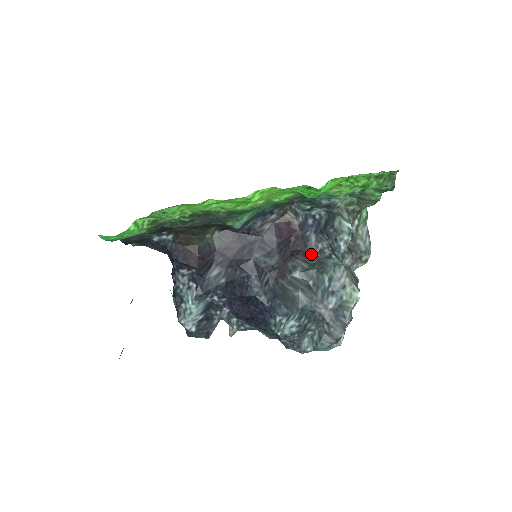
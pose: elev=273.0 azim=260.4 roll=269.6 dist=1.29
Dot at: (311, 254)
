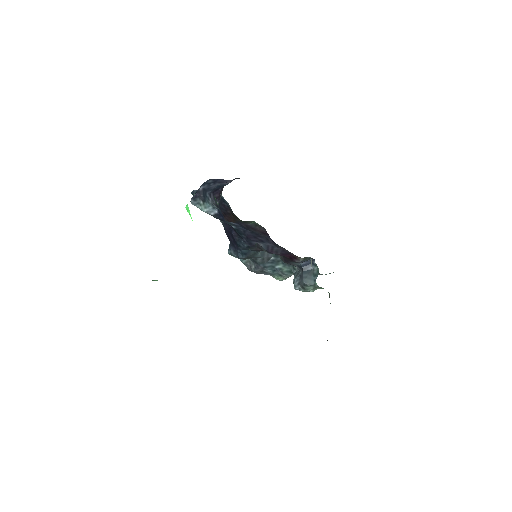
Dot at: (288, 262)
